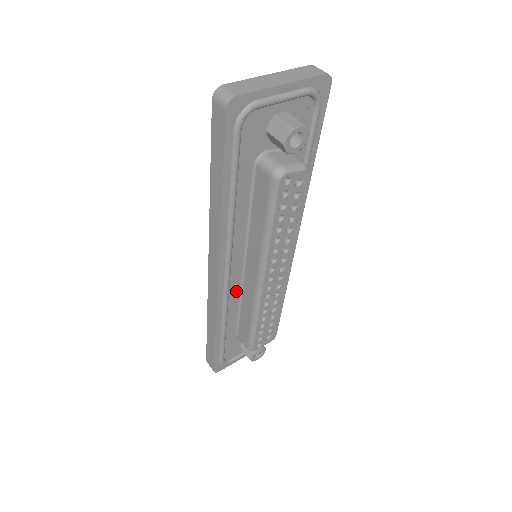
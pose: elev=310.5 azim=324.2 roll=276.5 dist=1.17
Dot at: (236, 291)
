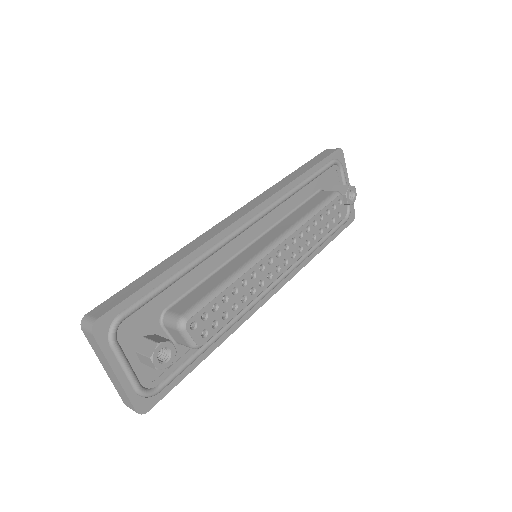
Dot at: (230, 252)
